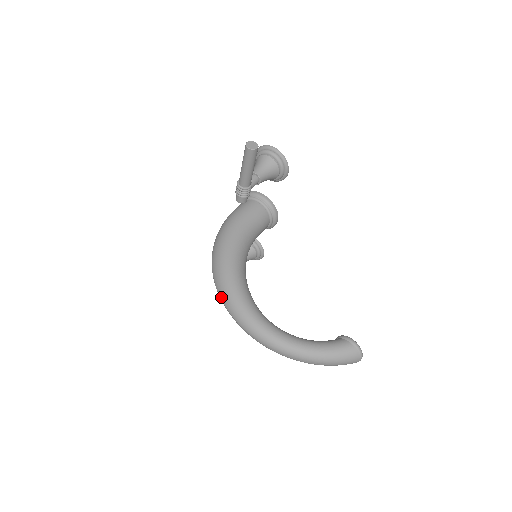
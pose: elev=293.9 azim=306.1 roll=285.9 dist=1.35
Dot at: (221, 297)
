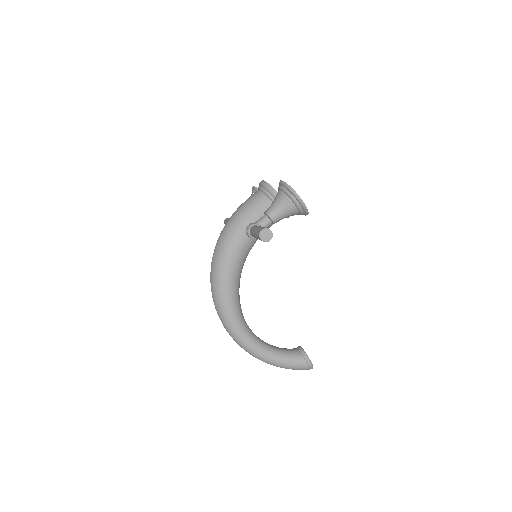
Dot at: (213, 297)
